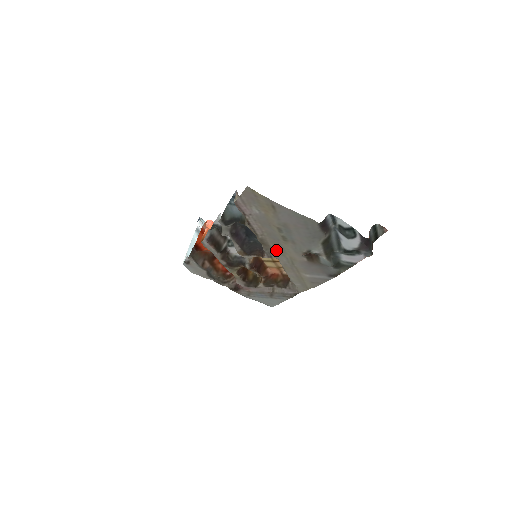
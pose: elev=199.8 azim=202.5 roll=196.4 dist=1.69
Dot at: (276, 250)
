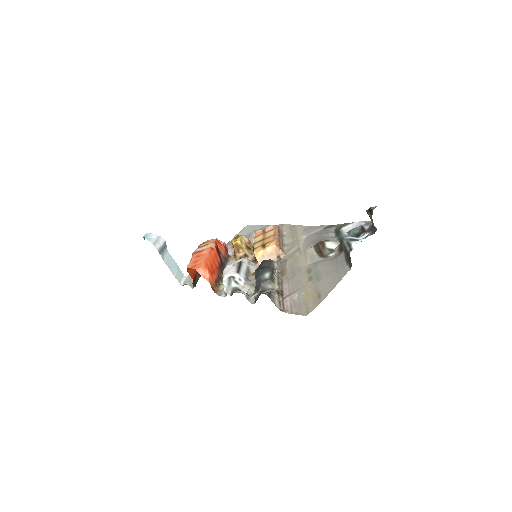
Dot at: (288, 261)
